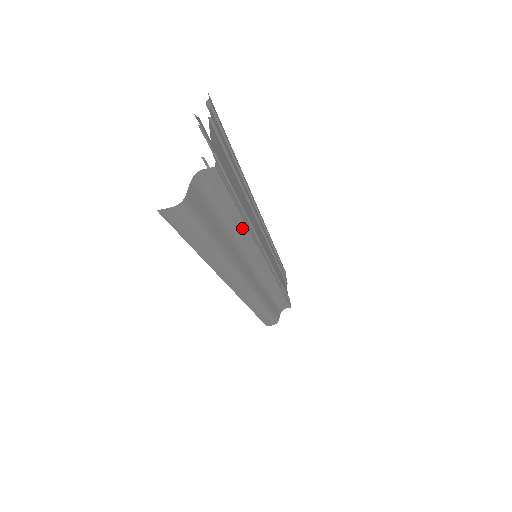
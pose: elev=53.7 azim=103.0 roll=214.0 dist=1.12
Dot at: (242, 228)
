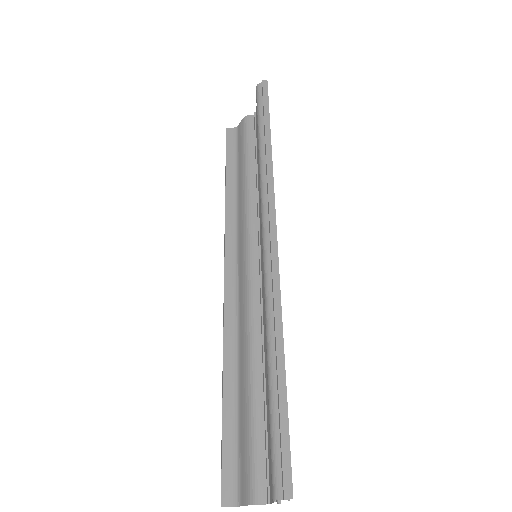
Dot at: occluded
